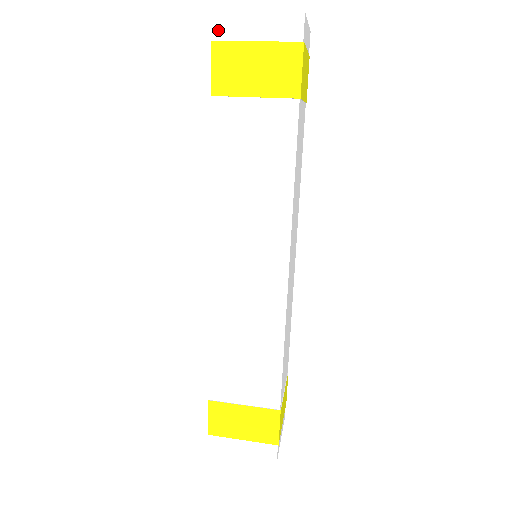
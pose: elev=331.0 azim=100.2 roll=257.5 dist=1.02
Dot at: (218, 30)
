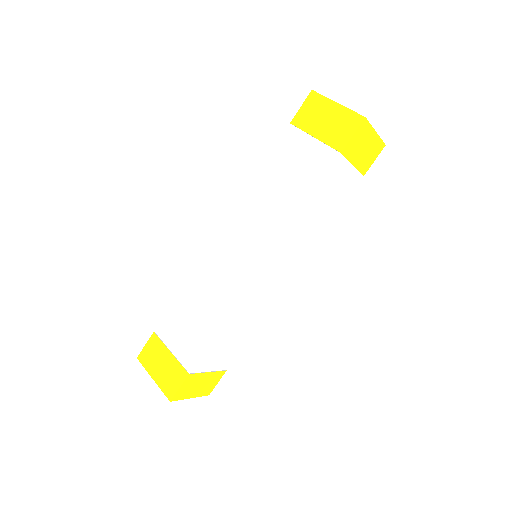
Dot at: (320, 85)
